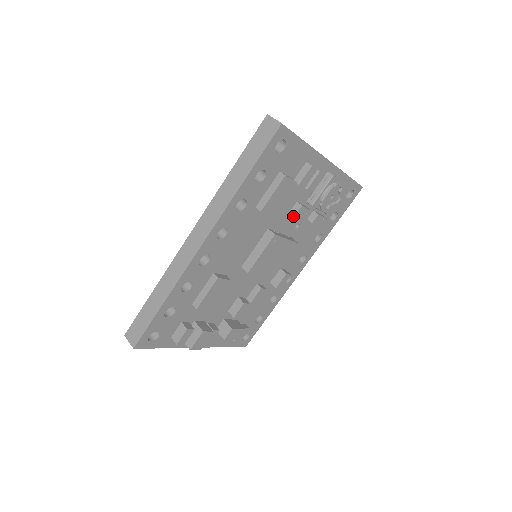
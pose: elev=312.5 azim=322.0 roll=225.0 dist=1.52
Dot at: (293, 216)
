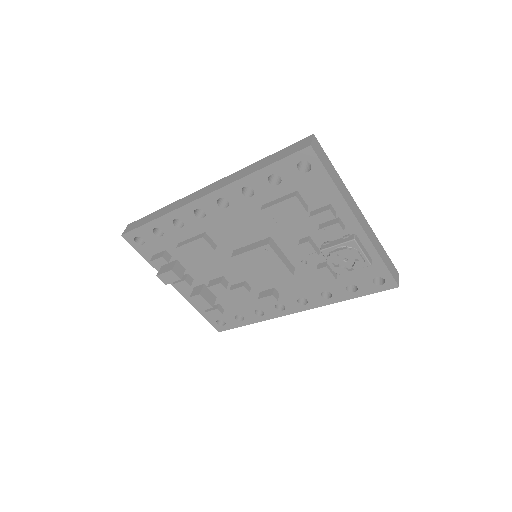
Dot at: occluded
